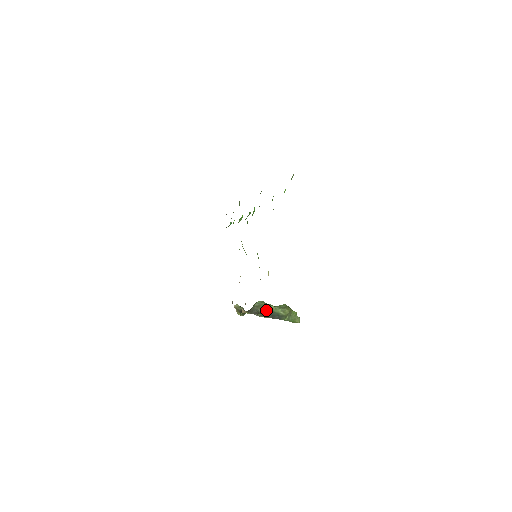
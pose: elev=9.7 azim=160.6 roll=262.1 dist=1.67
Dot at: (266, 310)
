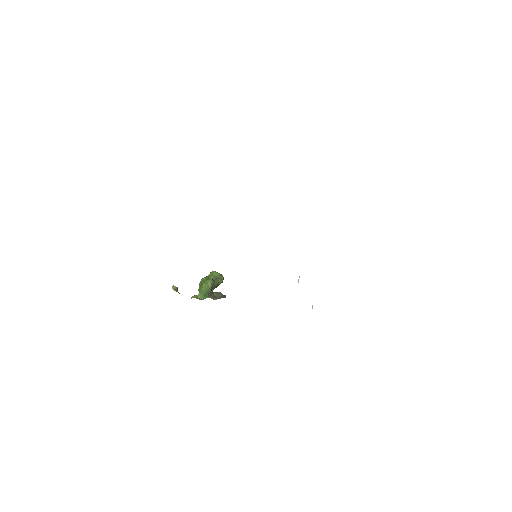
Dot at: (215, 286)
